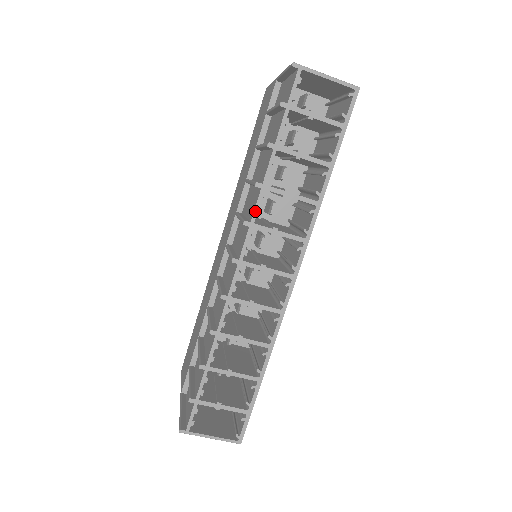
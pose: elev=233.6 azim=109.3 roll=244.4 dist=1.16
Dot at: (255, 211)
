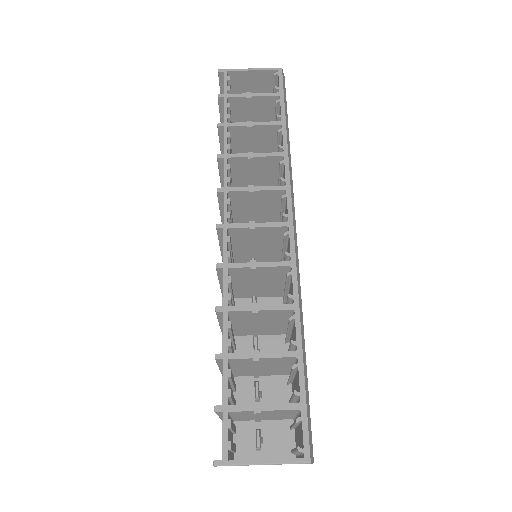
Dot at: (225, 177)
